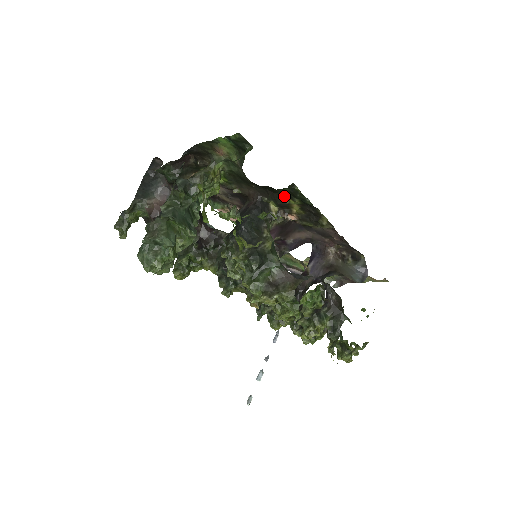
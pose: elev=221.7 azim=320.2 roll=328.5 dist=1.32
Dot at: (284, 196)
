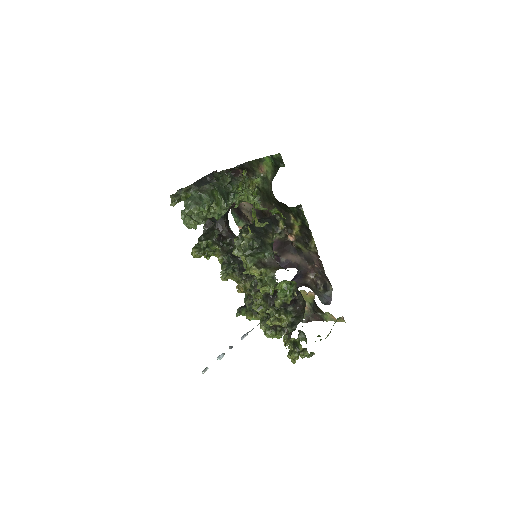
Dot at: (292, 216)
